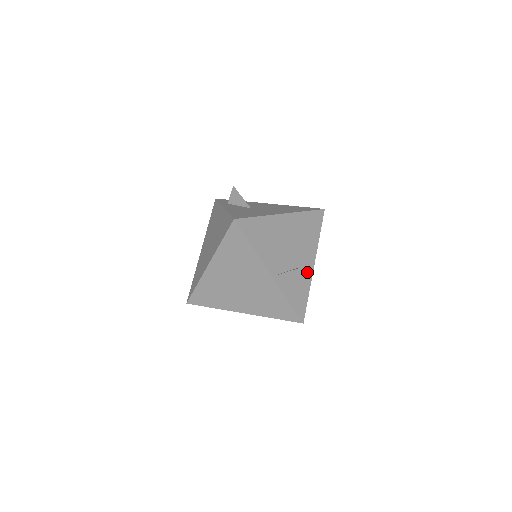
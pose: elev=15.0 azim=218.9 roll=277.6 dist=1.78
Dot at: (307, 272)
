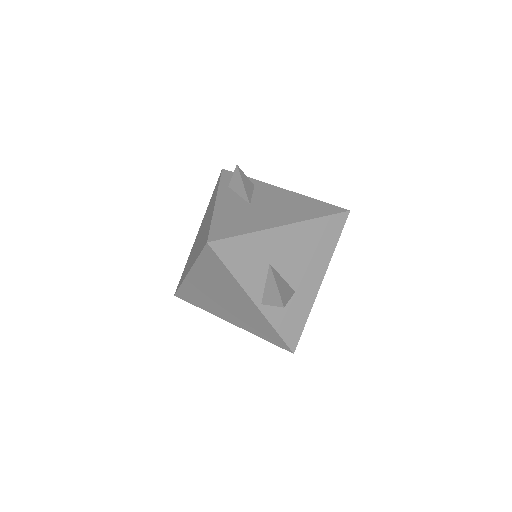
Dot at: (309, 294)
